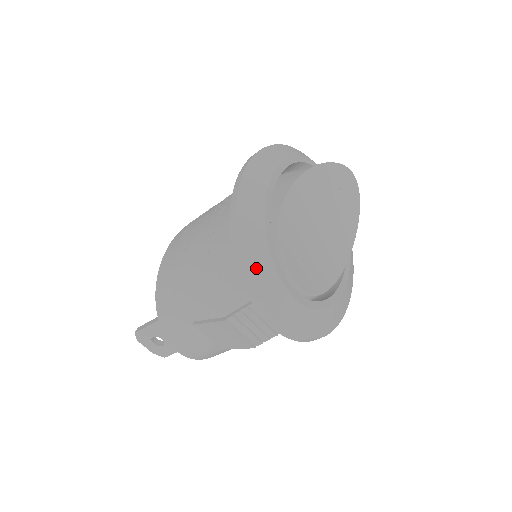
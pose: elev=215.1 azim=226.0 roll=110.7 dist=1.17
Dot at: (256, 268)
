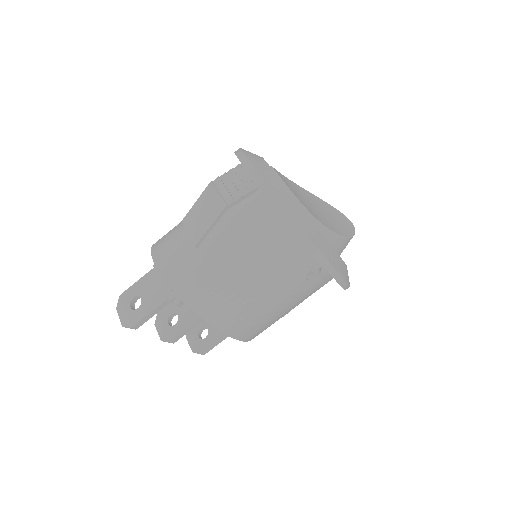
Dot at: (248, 151)
